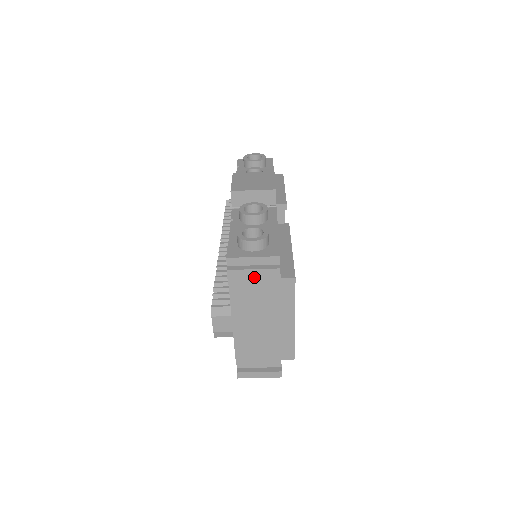
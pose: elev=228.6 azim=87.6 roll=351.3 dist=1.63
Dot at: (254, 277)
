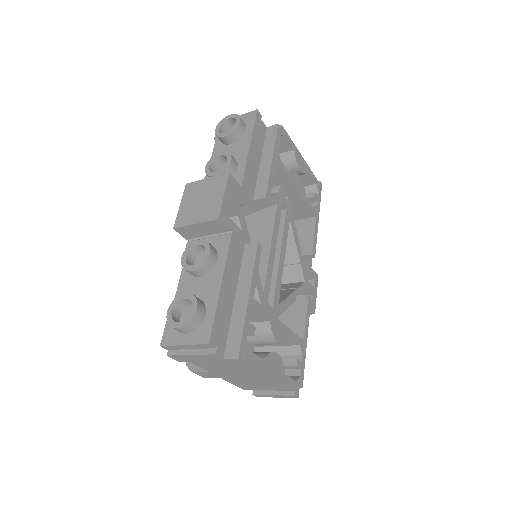
Dot at: (197, 358)
